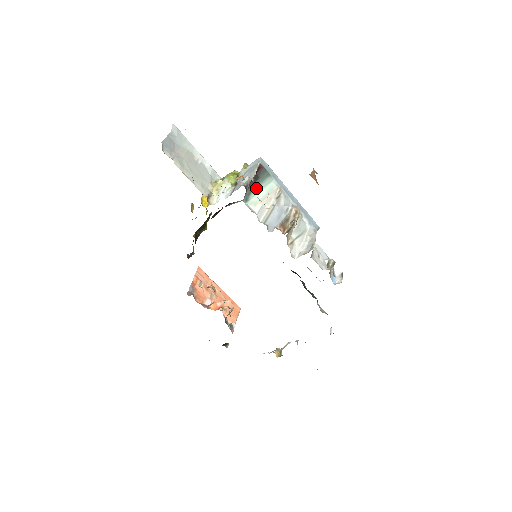
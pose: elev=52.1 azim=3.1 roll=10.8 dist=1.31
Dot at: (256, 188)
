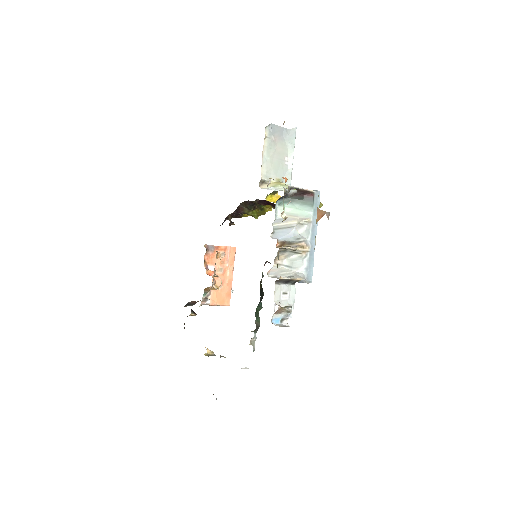
Dot at: (294, 204)
